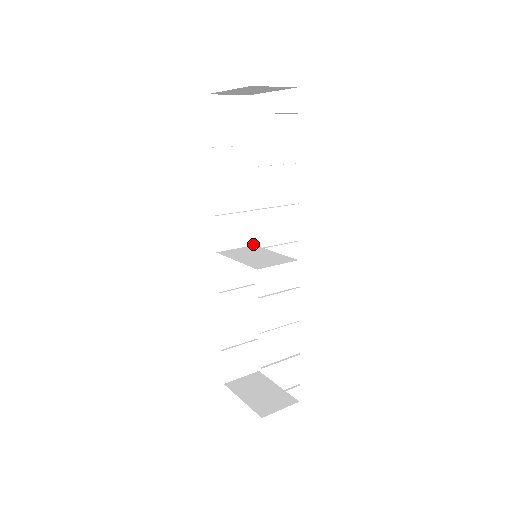
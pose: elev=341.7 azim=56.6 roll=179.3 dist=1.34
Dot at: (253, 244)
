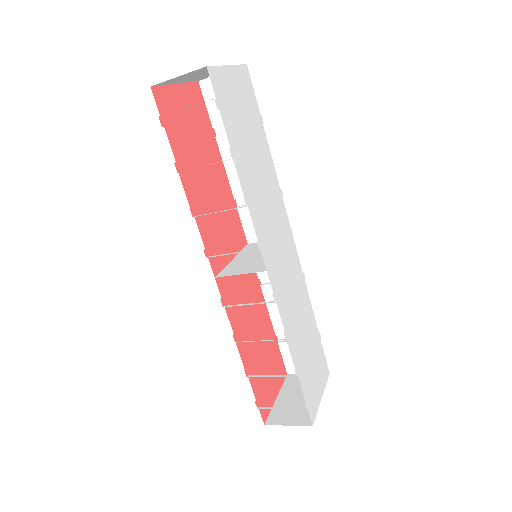
Dot at: (291, 235)
